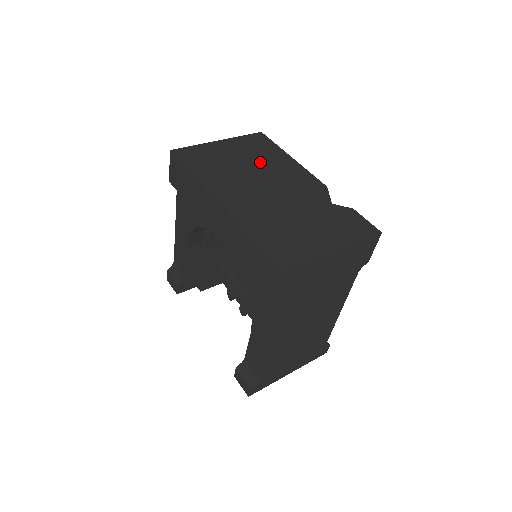
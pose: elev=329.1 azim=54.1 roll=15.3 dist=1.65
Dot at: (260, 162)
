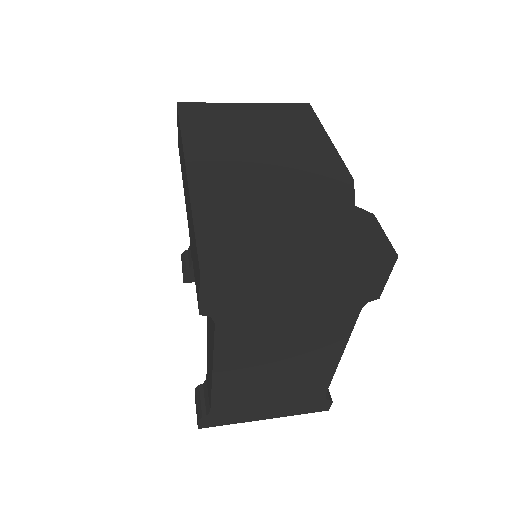
Dot at: (280, 134)
